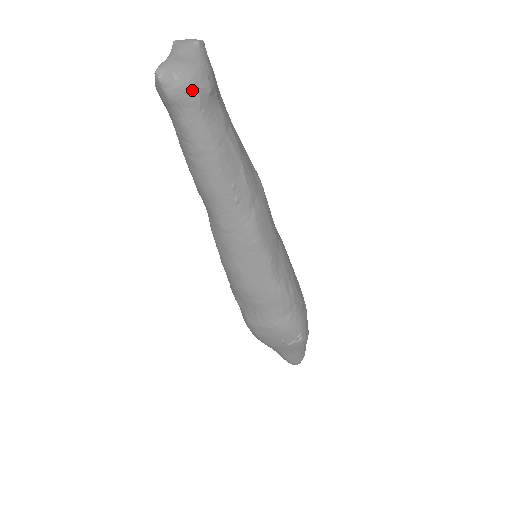
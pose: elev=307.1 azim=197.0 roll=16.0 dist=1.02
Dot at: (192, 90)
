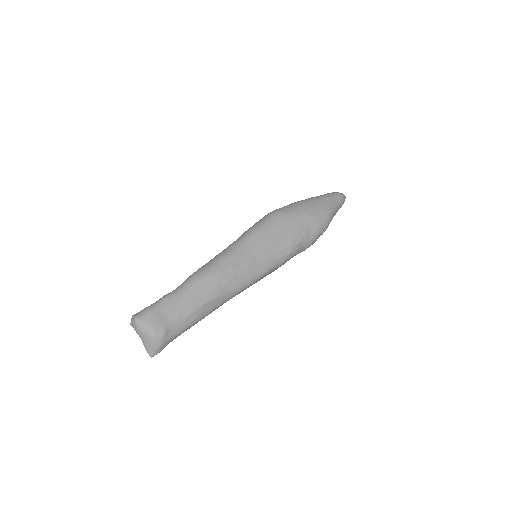
Dot at: (163, 344)
